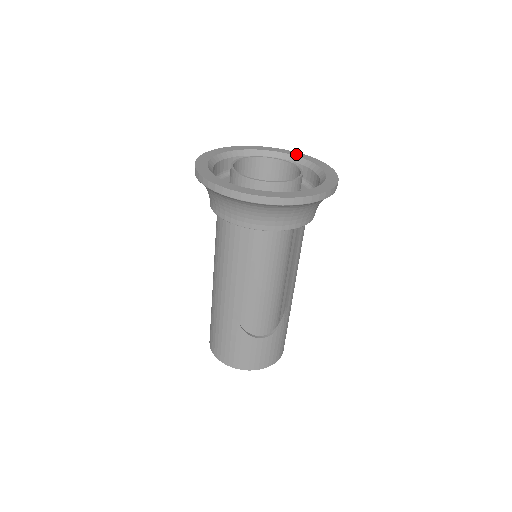
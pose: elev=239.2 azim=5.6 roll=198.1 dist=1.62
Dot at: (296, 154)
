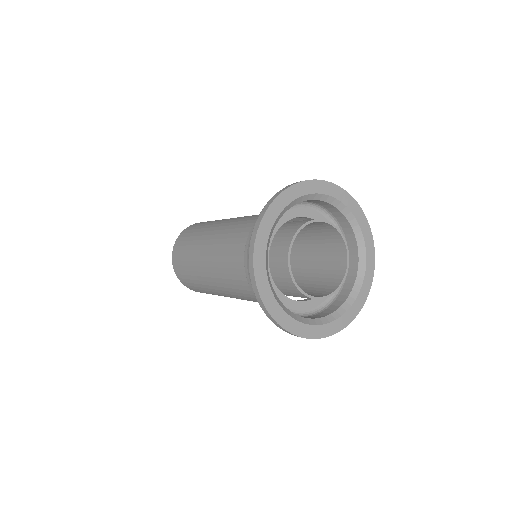
Dot at: (341, 196)
